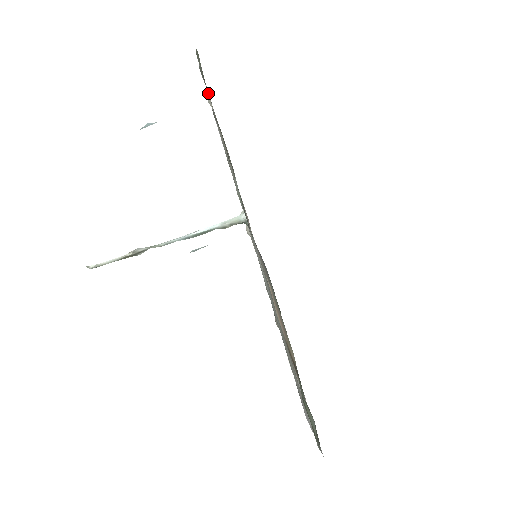
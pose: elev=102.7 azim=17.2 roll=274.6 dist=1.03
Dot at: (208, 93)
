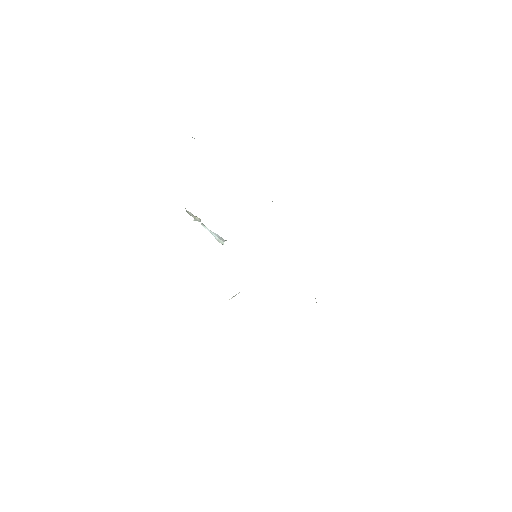
Dot at: occluded
